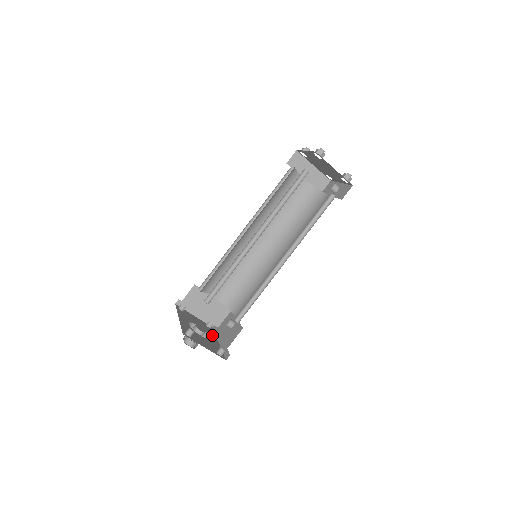
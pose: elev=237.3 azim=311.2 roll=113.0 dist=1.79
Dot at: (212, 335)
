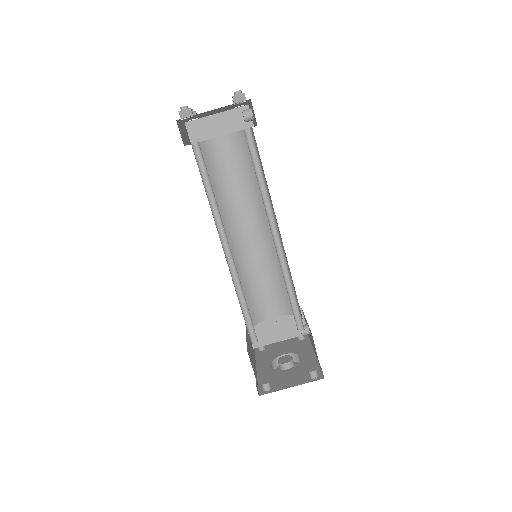
Dot at: (305, 350)
